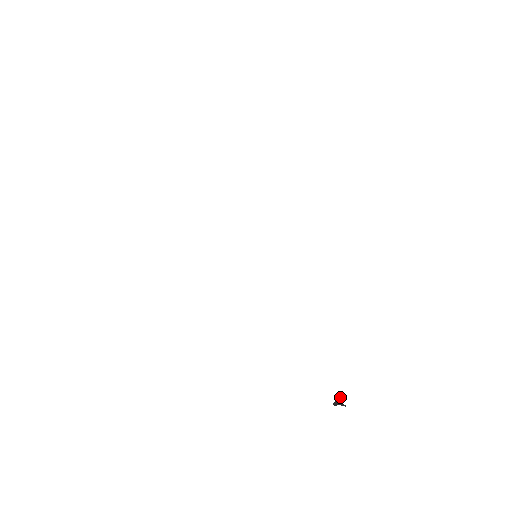
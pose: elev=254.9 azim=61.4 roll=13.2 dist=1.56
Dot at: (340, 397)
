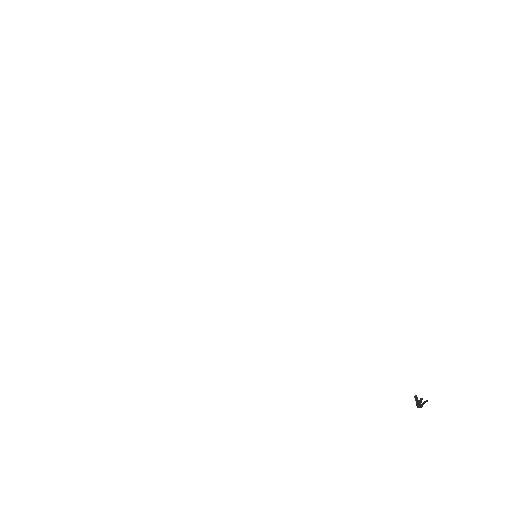
Dot at: (415, 398)
